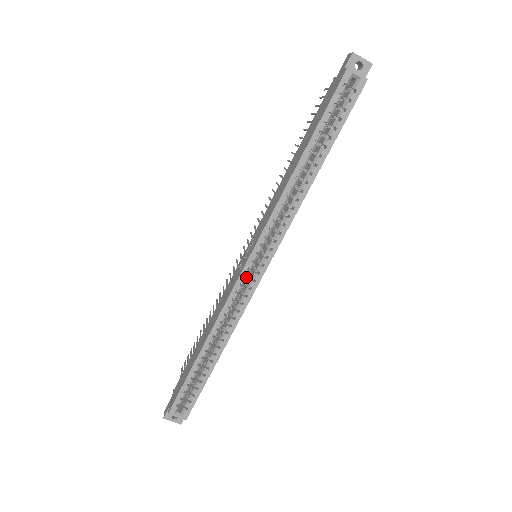
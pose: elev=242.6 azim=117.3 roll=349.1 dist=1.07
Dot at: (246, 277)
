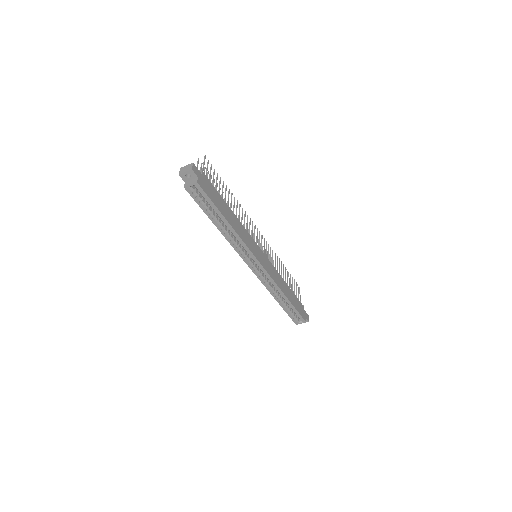
Dot at: (259, 272)
